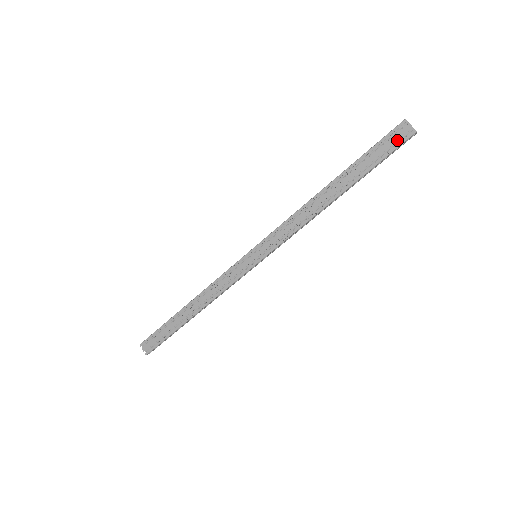
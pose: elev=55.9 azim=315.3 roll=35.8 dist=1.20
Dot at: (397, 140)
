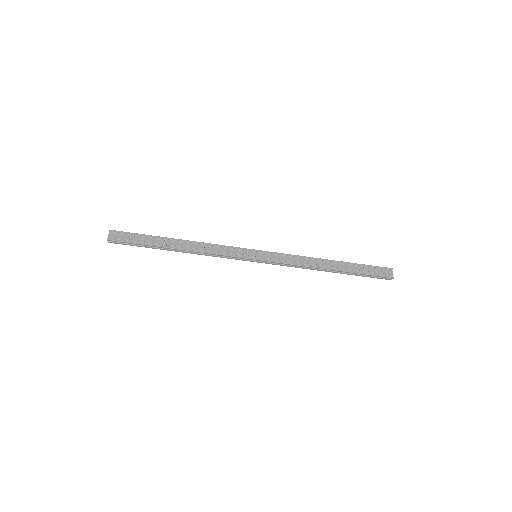
Dot at: (382, 273)
